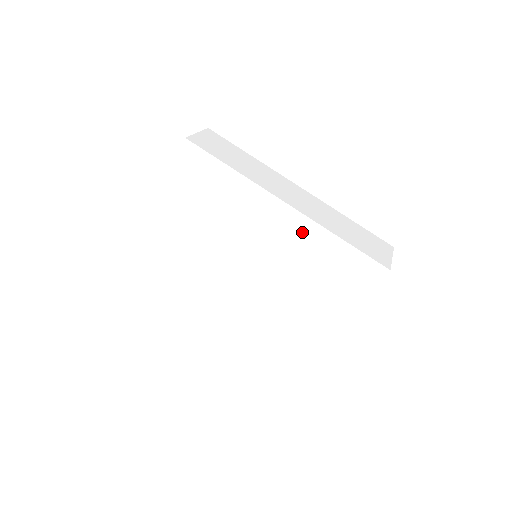
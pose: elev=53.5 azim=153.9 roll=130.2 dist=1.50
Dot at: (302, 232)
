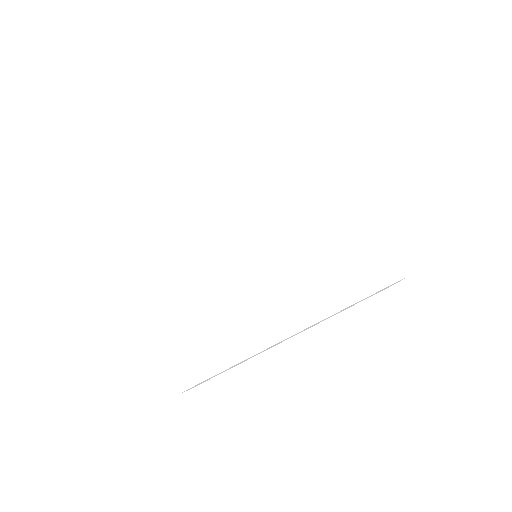
Dot at: (249, 176)
